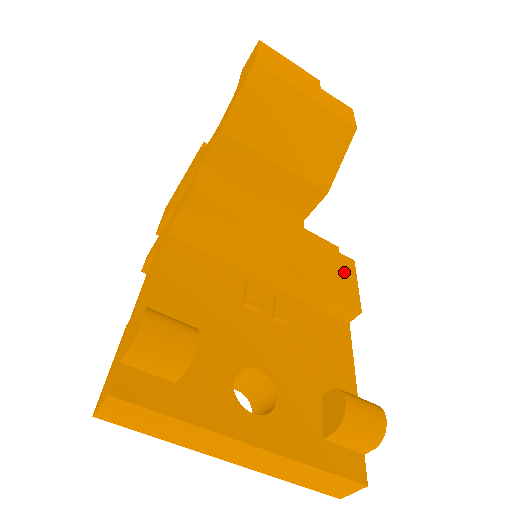
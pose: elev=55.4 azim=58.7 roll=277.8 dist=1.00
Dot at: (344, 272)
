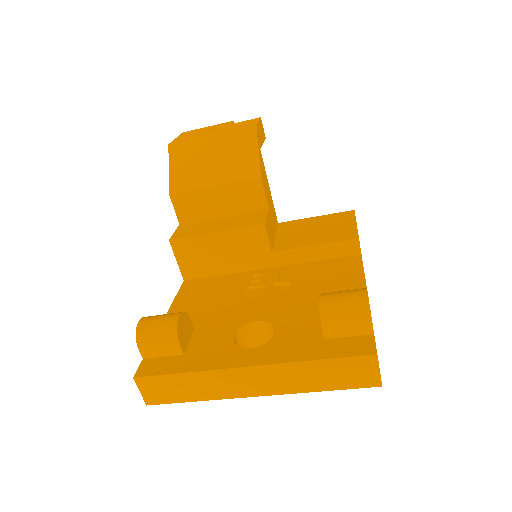
Dot at: (340, 222)
